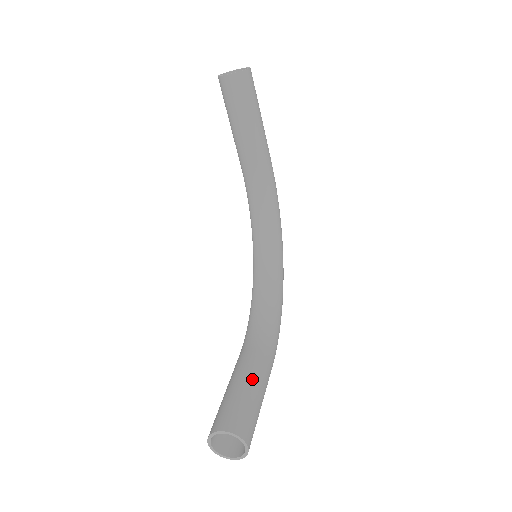
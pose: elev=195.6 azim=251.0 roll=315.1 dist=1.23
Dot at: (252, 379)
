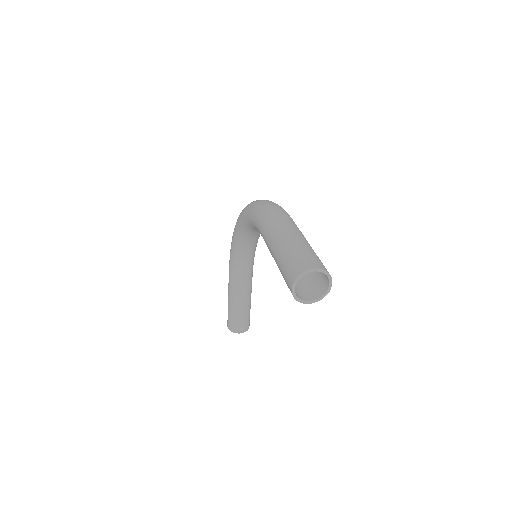
Dot at: (248, 301)
